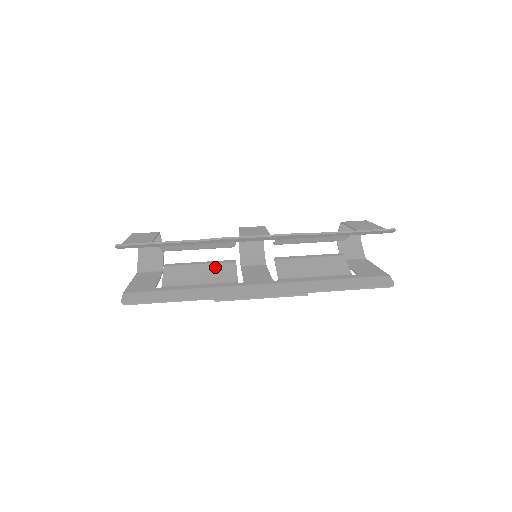
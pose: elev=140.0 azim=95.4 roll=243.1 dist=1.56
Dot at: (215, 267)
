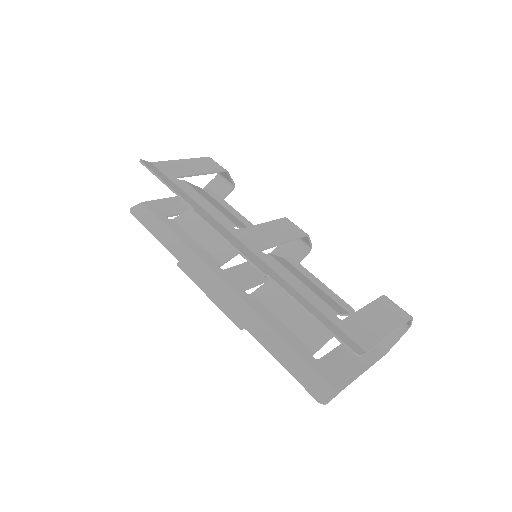
Dot at: occluded
